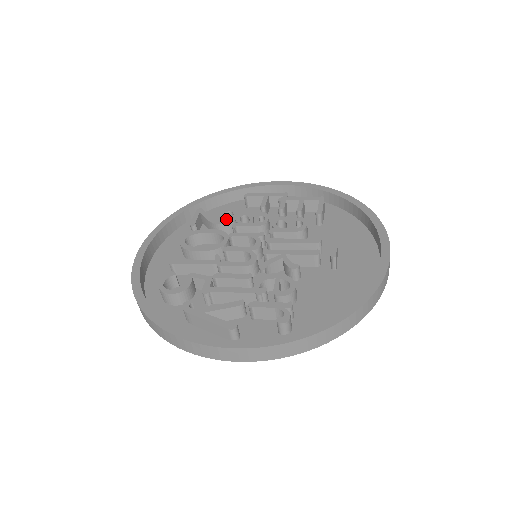
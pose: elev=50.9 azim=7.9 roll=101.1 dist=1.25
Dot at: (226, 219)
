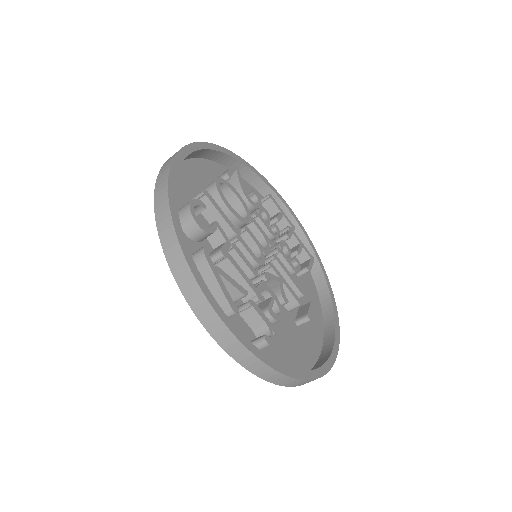
Dot at: occluded
